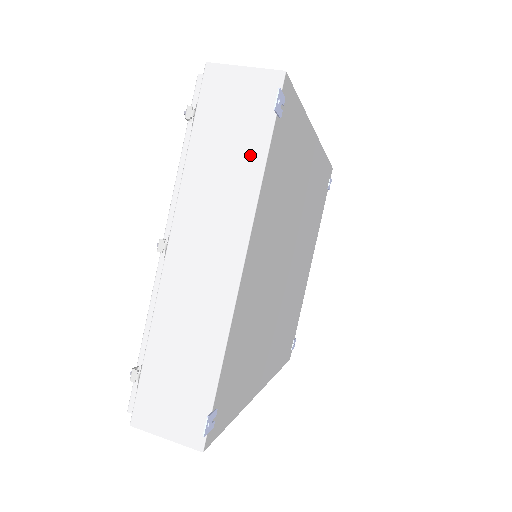
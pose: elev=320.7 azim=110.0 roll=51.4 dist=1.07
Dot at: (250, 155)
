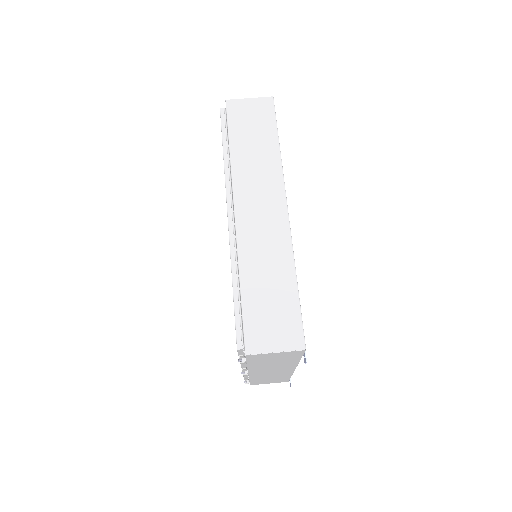
Dot at: (290, 361)
